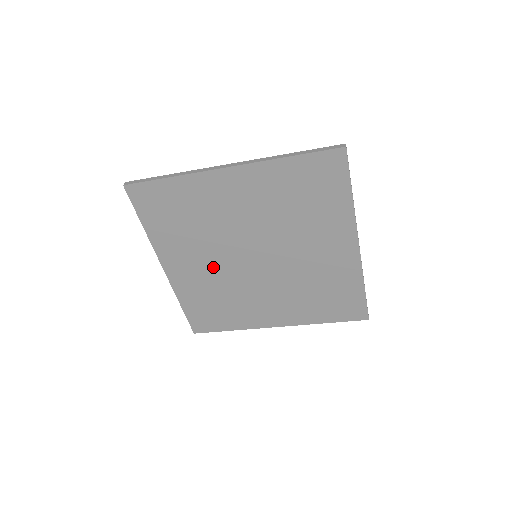
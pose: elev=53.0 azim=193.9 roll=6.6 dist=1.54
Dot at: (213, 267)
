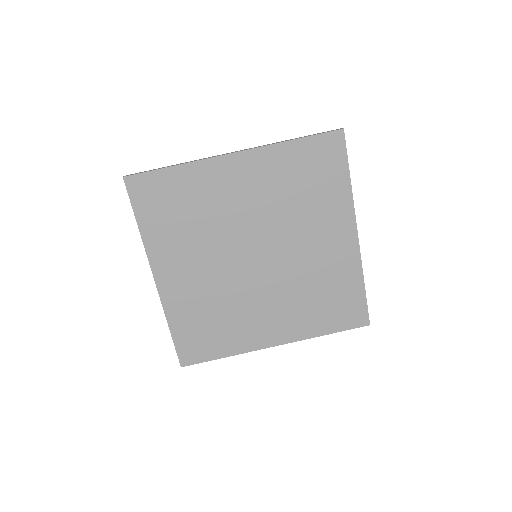
Dot at: (210, 272)
